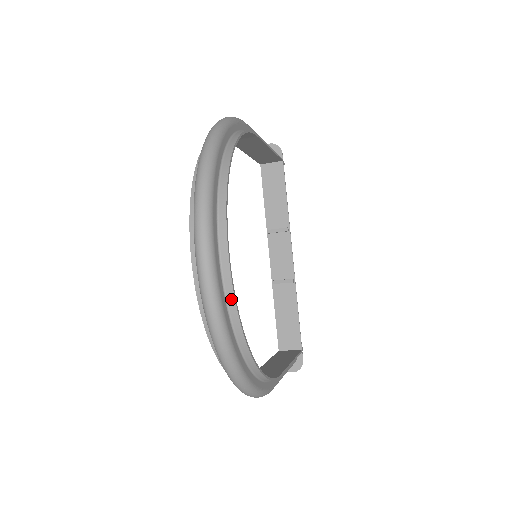
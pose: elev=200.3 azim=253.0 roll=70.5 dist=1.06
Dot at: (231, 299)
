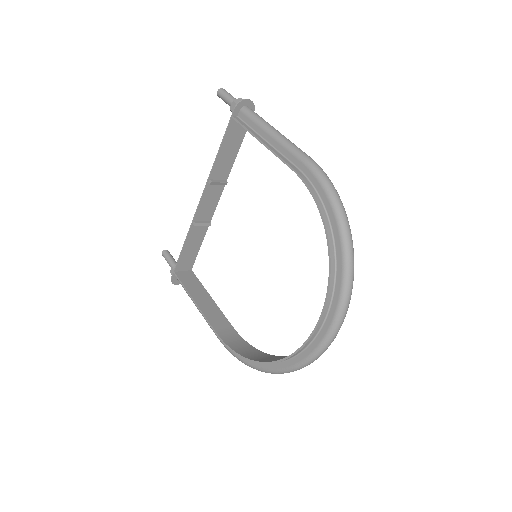
Dot at: occluded
